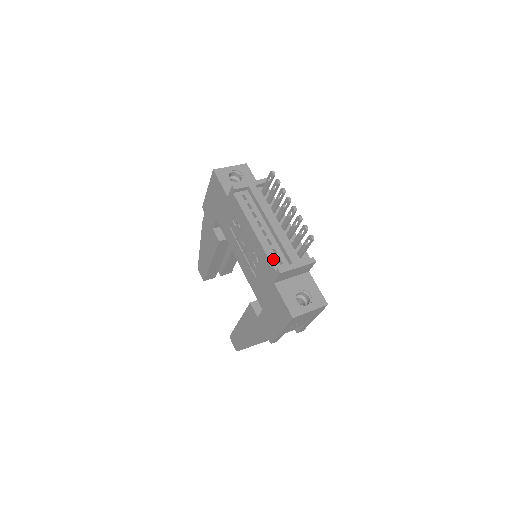
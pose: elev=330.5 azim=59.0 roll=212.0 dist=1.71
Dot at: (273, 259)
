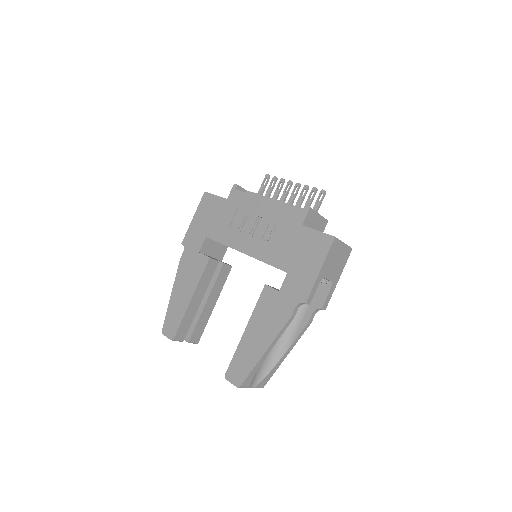
Dot at: (295, 209)
